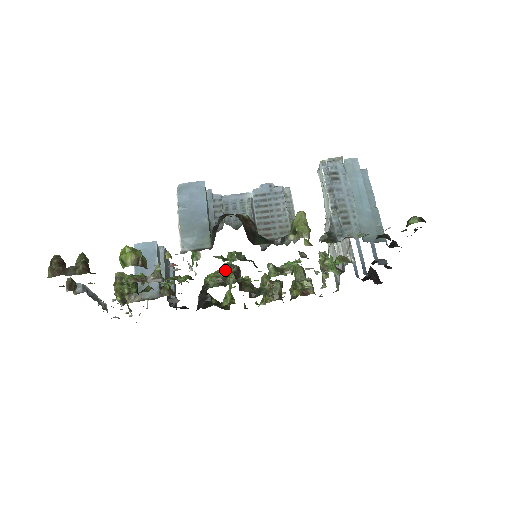
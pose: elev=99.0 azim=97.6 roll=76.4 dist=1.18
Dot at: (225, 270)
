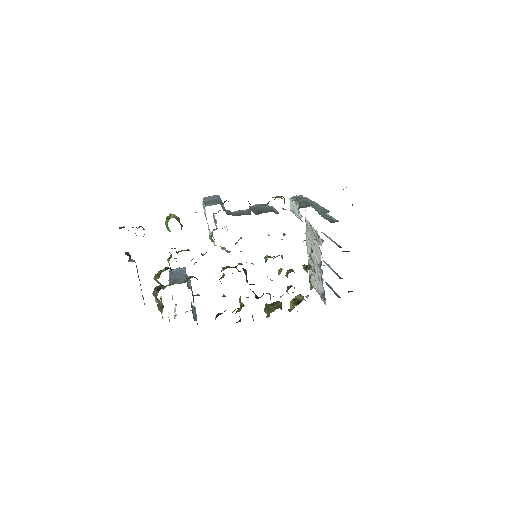
Dot at: occluded
